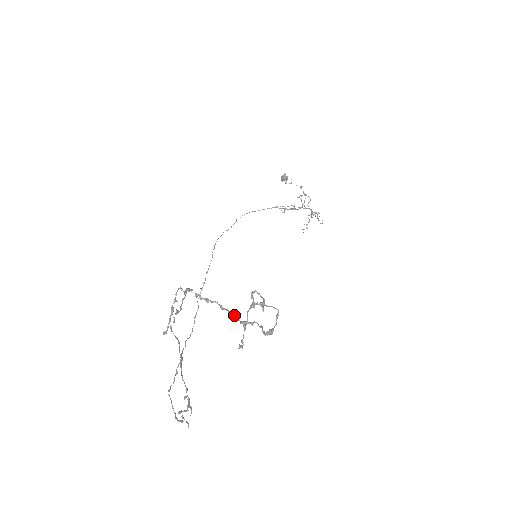
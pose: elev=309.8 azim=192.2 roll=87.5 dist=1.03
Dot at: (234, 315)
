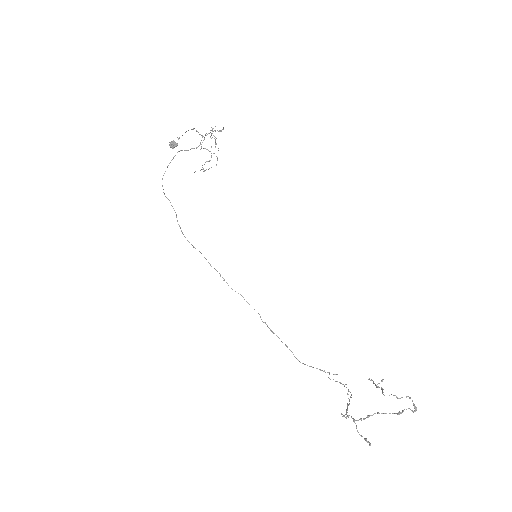
Dot at: occluded
